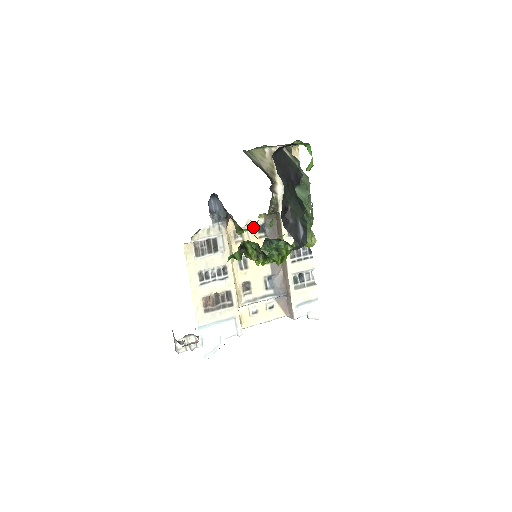
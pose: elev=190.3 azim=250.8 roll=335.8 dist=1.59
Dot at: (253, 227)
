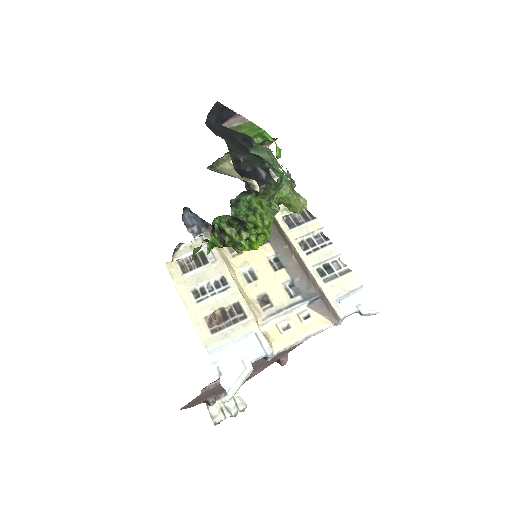
Dot at: occluded
